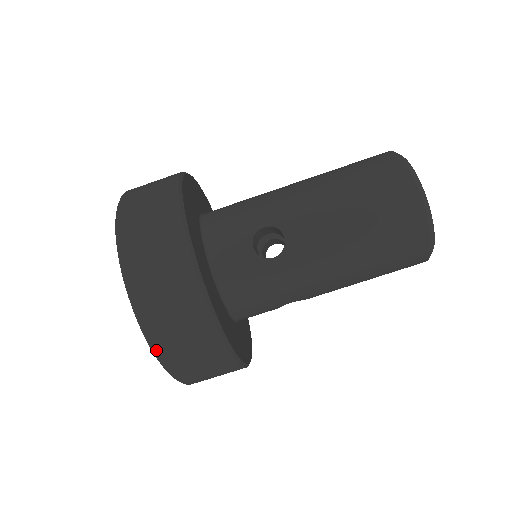
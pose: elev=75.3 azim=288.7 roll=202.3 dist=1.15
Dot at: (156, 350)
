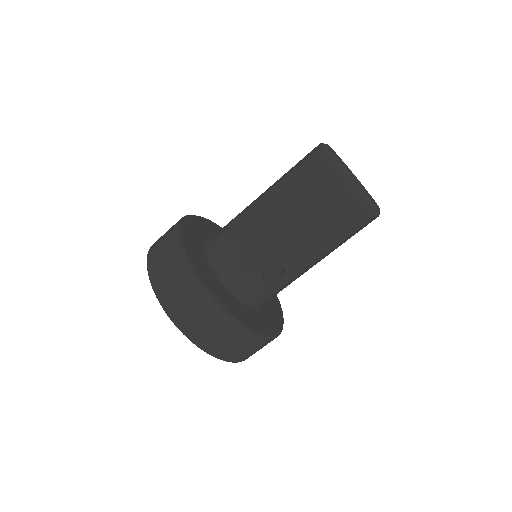
Dot at: (158, 296)
